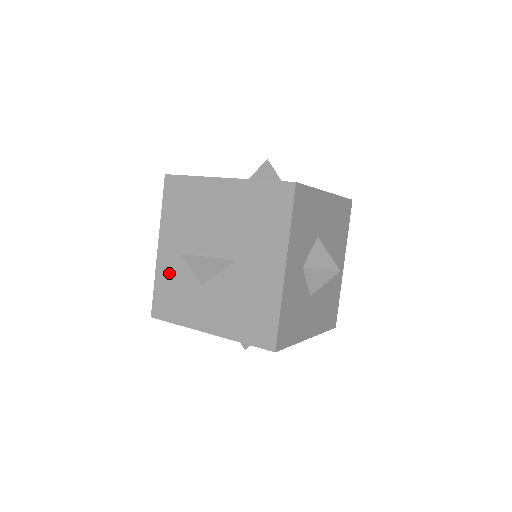
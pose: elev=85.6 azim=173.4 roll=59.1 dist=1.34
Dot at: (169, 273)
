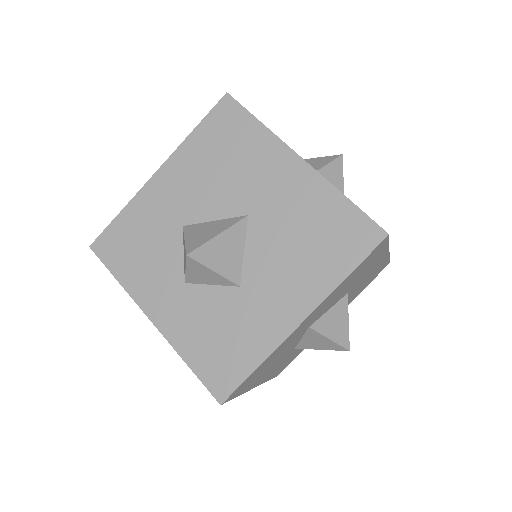
Dot at: (191, 327)
